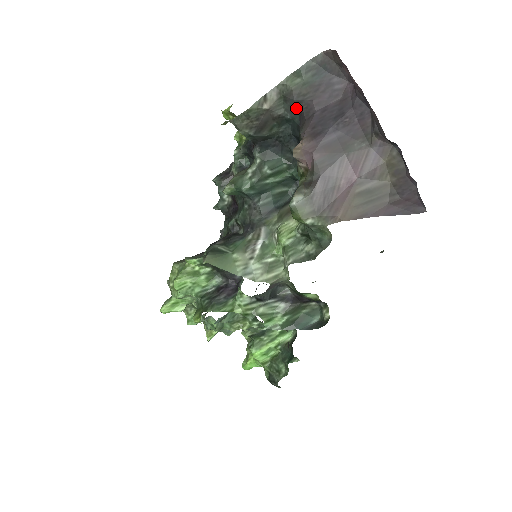
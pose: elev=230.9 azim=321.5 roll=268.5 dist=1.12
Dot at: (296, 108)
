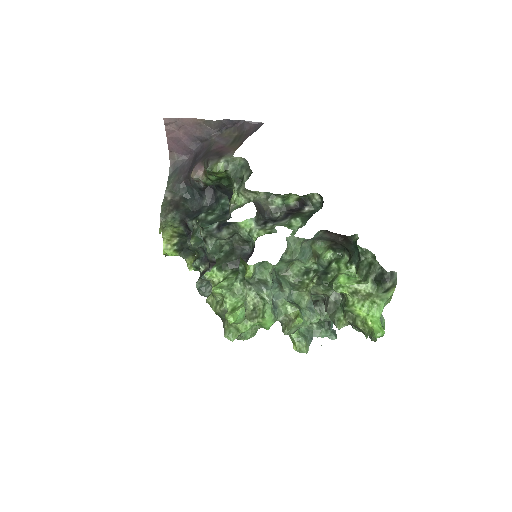
Dot at: (182, 185)
